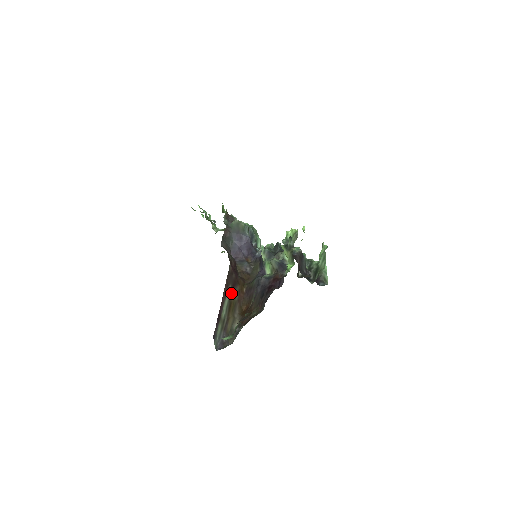
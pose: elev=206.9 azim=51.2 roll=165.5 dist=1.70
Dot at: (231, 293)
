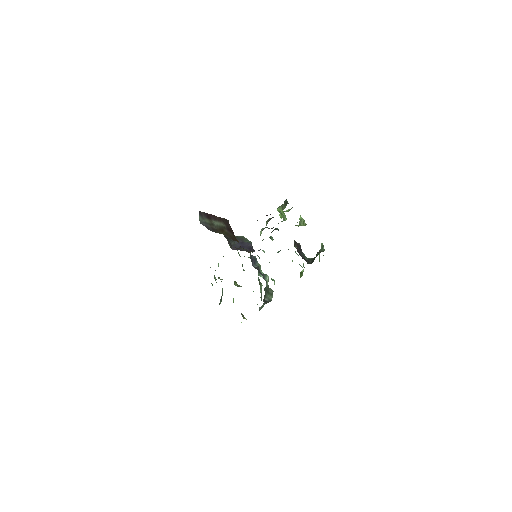
Dot at: (225, 228)
